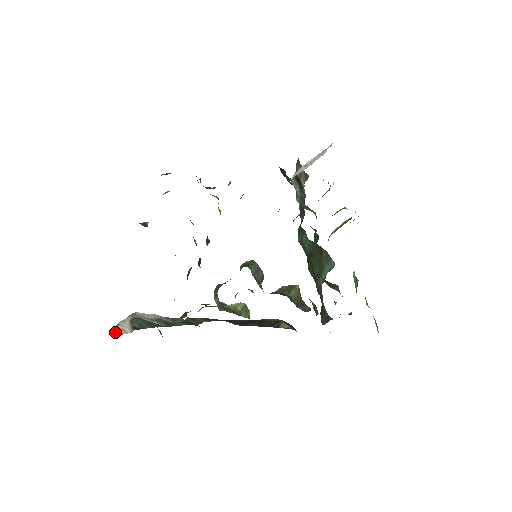
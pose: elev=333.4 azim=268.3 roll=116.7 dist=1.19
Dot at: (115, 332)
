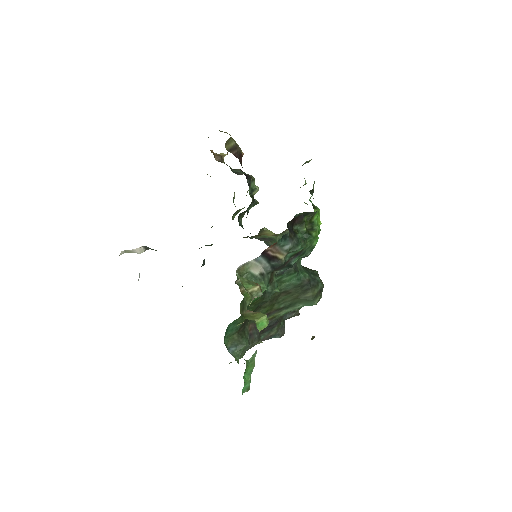
Dot at: (126, 251)
